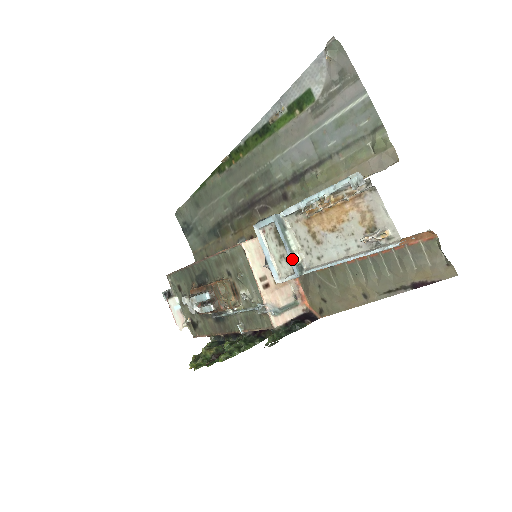
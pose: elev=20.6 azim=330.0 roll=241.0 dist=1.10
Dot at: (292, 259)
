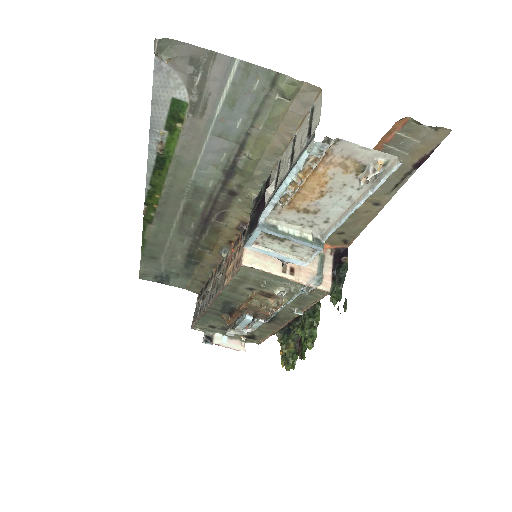
Dot at: (306, 243)
